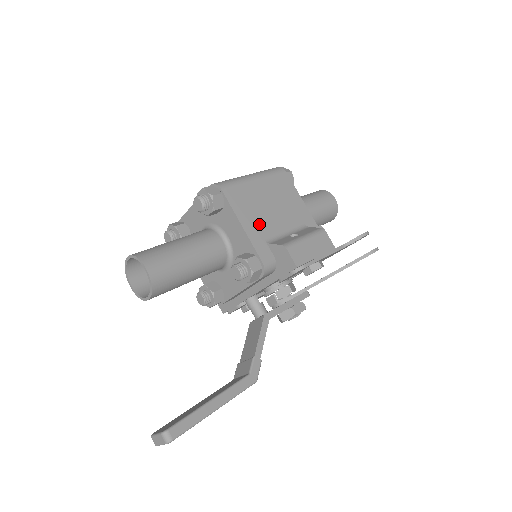
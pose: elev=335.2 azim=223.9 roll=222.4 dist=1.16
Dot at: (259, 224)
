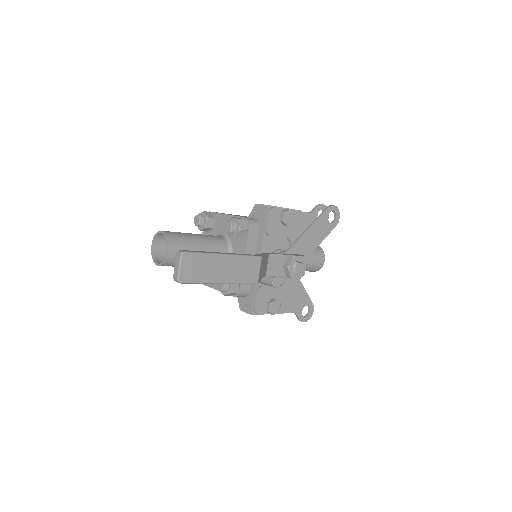
Dot at: occluded
